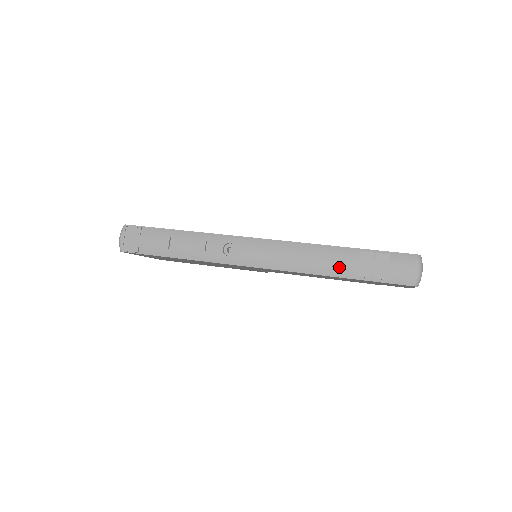
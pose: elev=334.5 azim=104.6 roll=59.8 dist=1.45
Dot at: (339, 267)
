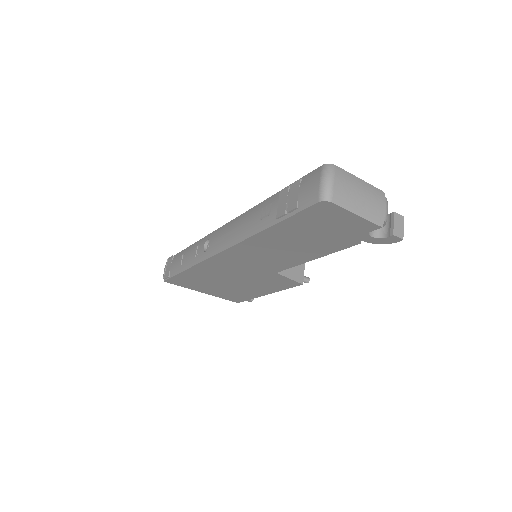
Dot at: (265, 218)
